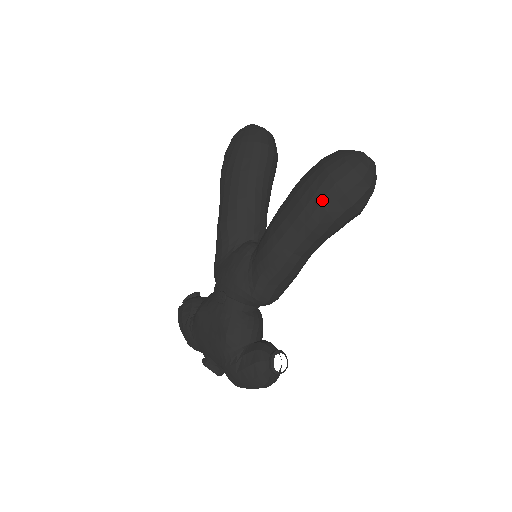
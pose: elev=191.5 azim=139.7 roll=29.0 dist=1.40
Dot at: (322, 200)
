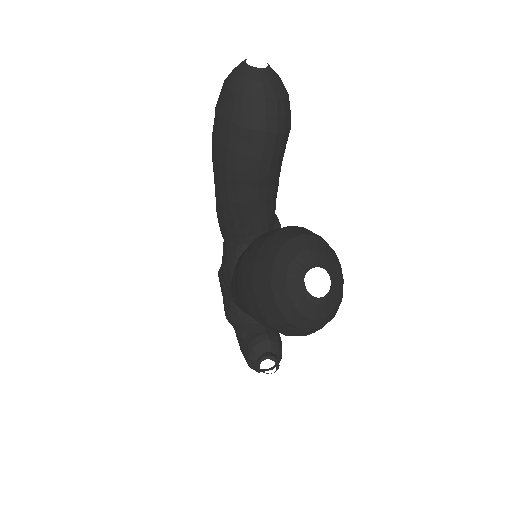
Dot at: (250, 310)
